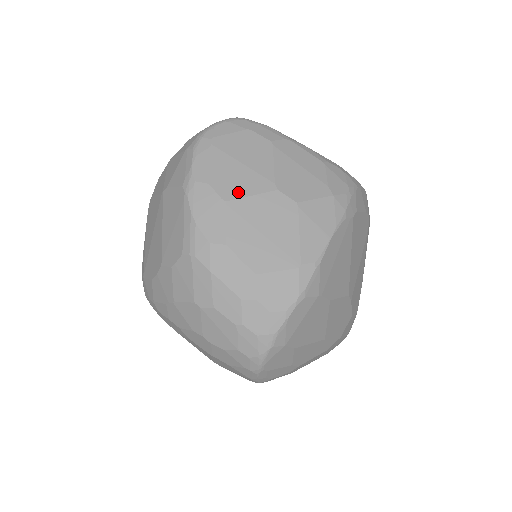
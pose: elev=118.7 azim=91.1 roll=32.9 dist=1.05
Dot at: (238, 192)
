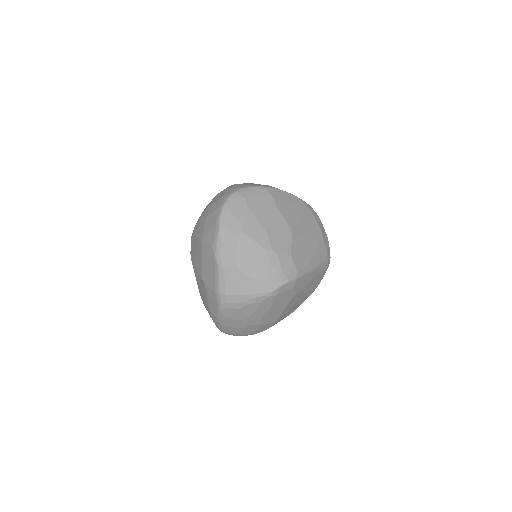
Dot at: occluded
